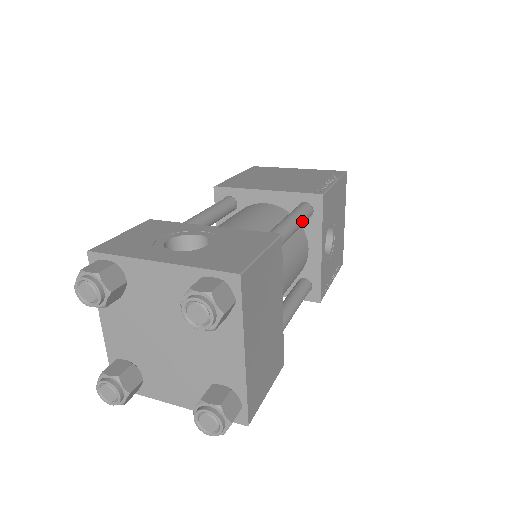
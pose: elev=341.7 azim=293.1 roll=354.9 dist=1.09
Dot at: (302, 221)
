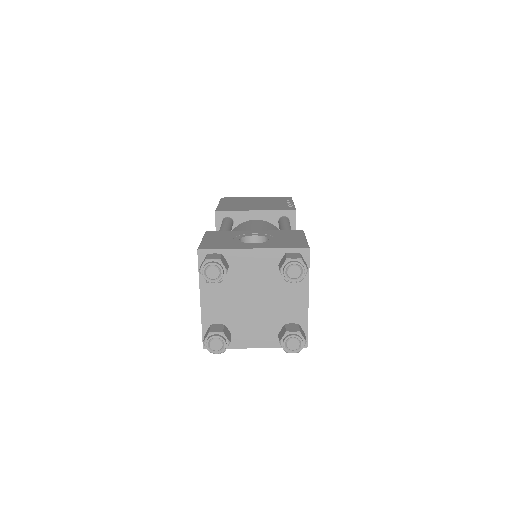
Dot at: occluded
